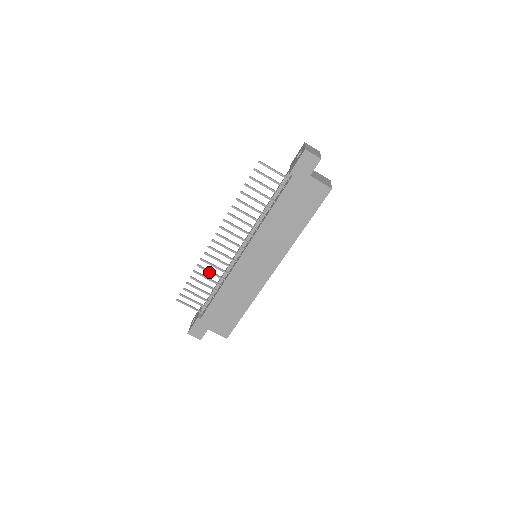
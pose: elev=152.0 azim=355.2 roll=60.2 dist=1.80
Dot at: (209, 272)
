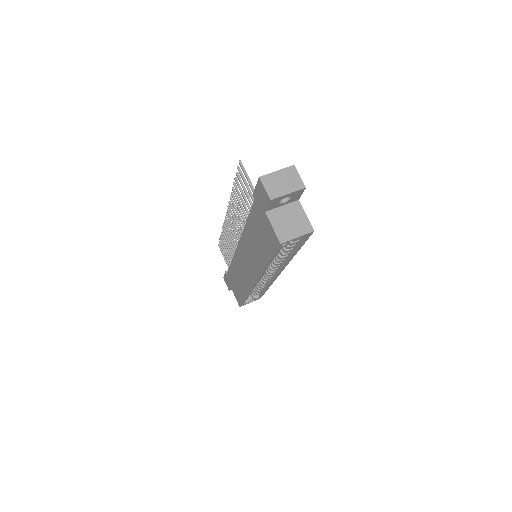
Dot at: (228, 240)
